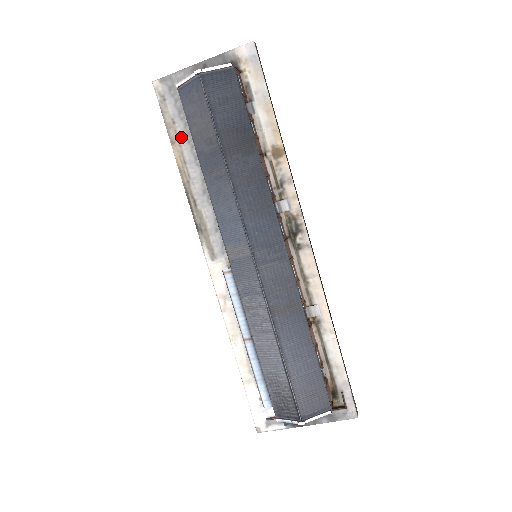
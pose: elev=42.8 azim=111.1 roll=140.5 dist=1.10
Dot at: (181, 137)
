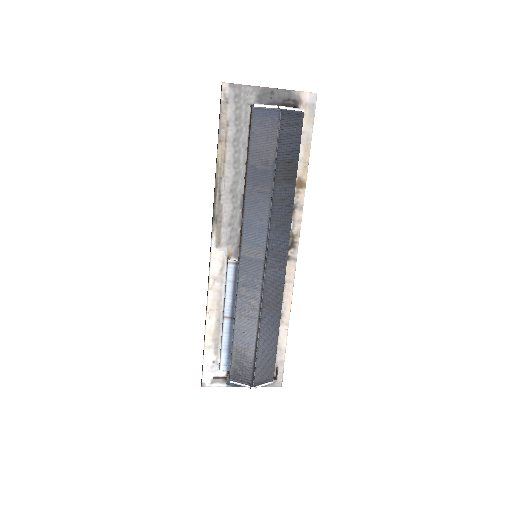
Dot at: (229, 139)
